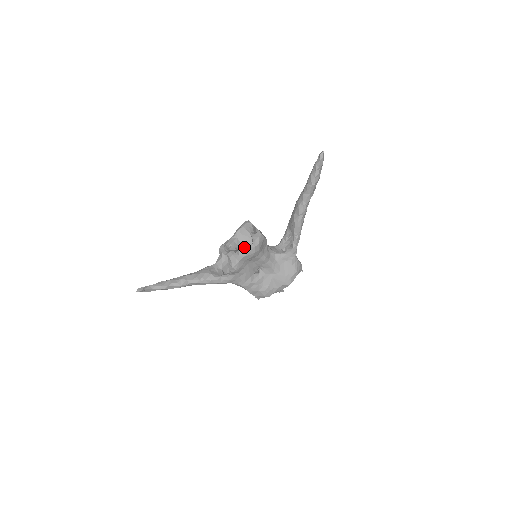
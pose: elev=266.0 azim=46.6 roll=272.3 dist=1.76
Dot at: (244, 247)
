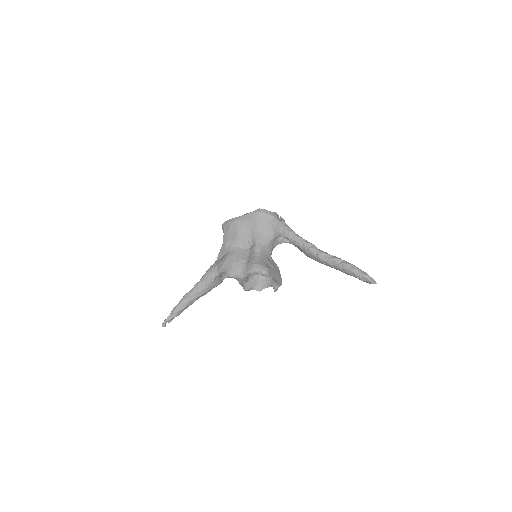
Dot at: occluded
